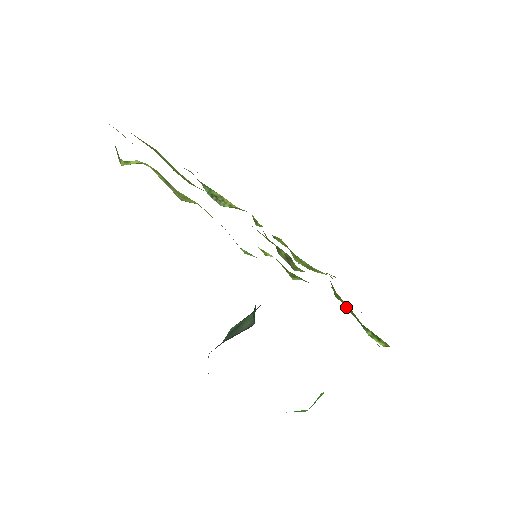
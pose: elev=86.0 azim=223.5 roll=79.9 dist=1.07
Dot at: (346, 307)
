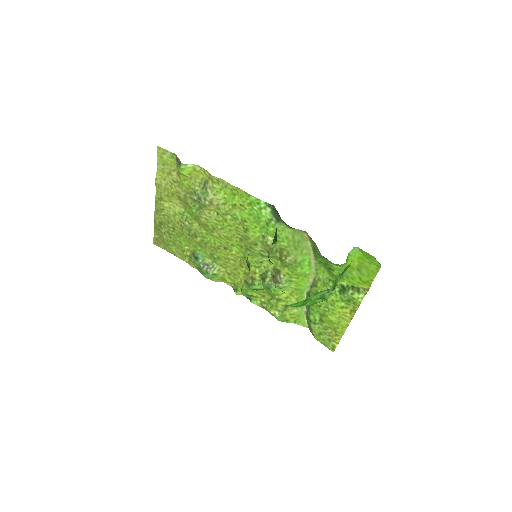
Dot at: (327, 287)
